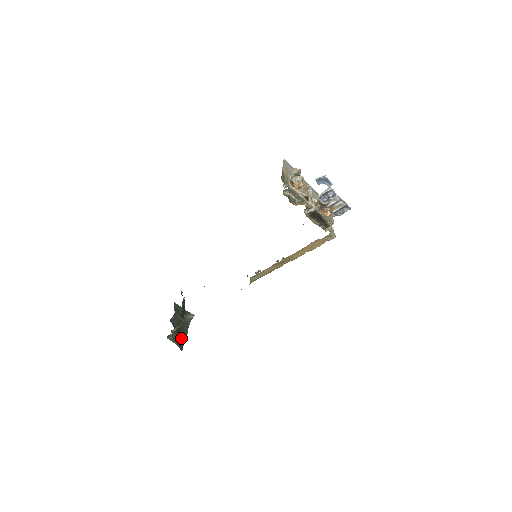
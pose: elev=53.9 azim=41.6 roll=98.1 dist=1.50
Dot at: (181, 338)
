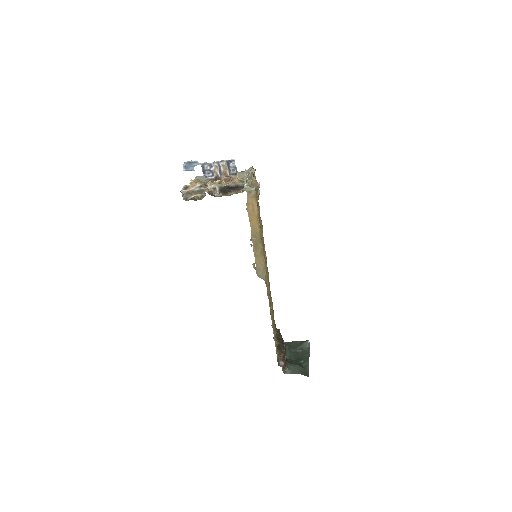
Dot at: (303, 366)
